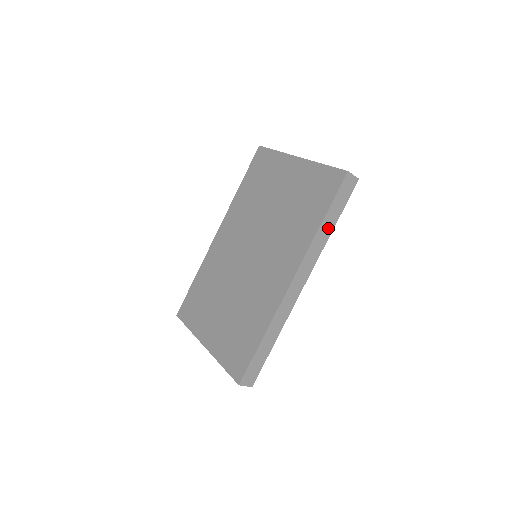
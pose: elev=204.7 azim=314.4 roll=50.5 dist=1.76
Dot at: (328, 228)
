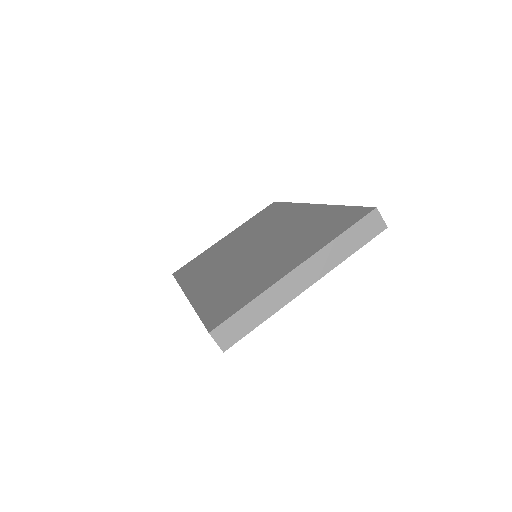
Dot at: occluded
